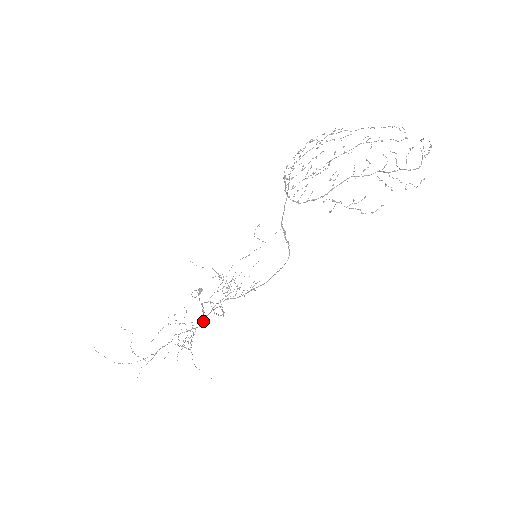
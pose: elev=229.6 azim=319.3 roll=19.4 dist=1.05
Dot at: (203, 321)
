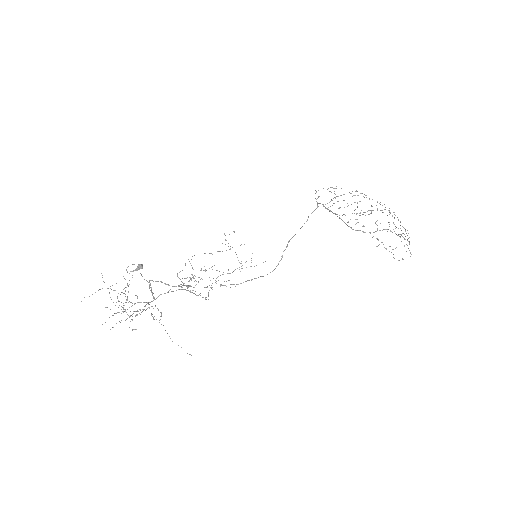
Dot at: occluded
